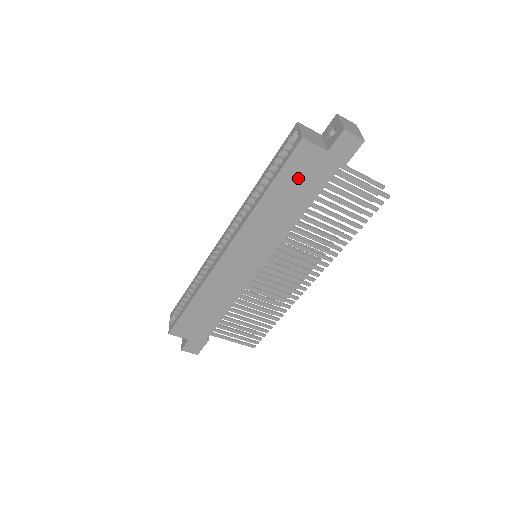
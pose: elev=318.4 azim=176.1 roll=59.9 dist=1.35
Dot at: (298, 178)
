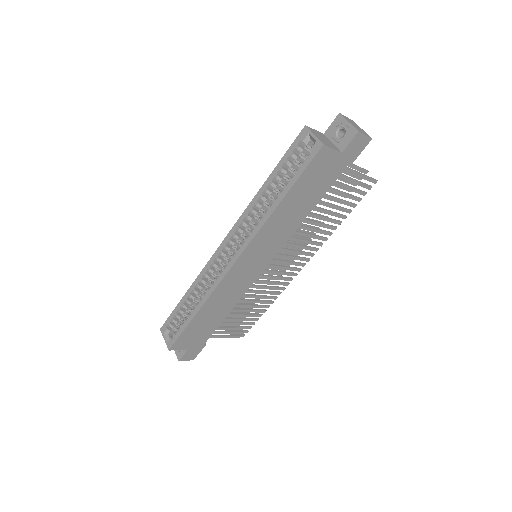
Dot at: (313, 181)
